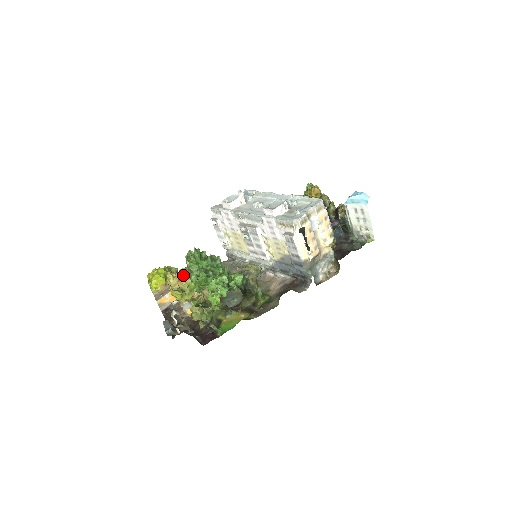
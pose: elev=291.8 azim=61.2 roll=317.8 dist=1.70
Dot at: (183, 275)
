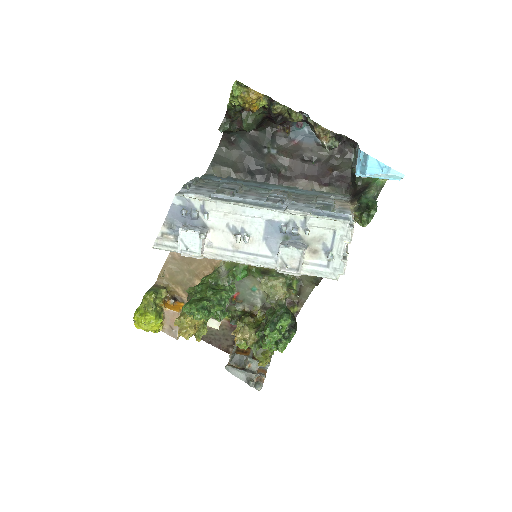
Dot at: (193, 320)
